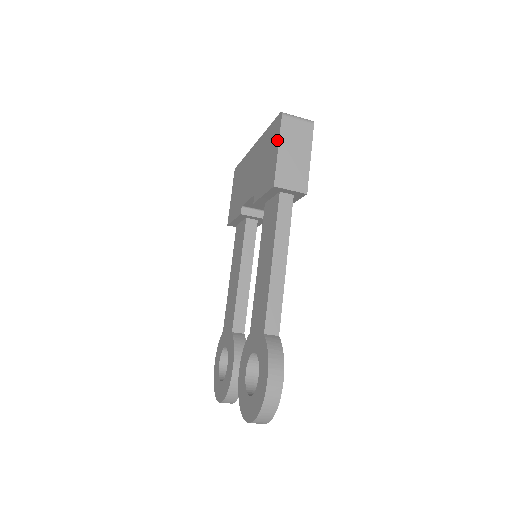
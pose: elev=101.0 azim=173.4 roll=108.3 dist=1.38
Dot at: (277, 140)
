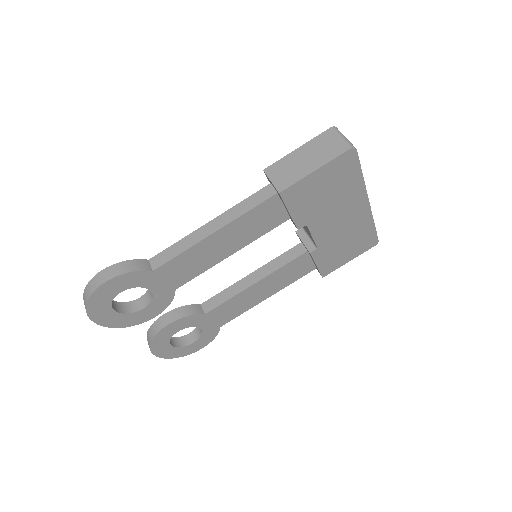
Dot at: (309, 145)
